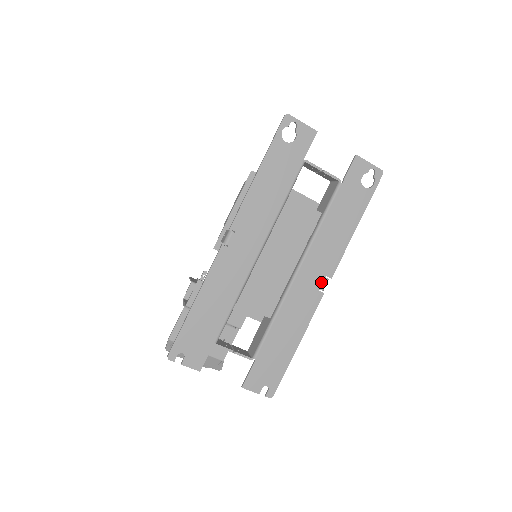
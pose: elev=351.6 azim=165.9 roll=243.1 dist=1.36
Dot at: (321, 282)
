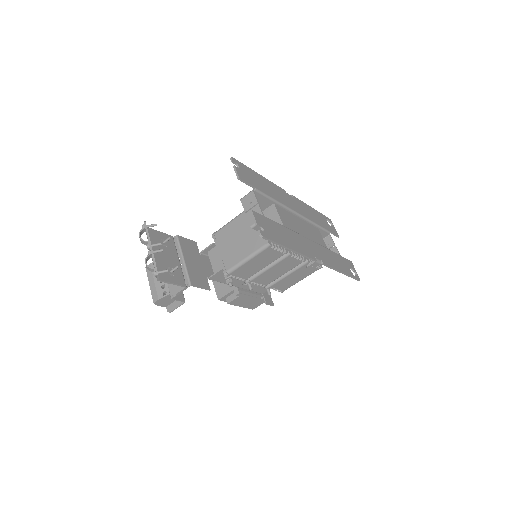
Dot at: (318, 257)
